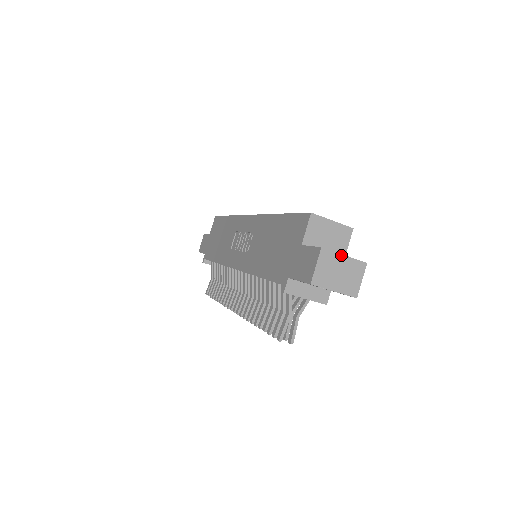
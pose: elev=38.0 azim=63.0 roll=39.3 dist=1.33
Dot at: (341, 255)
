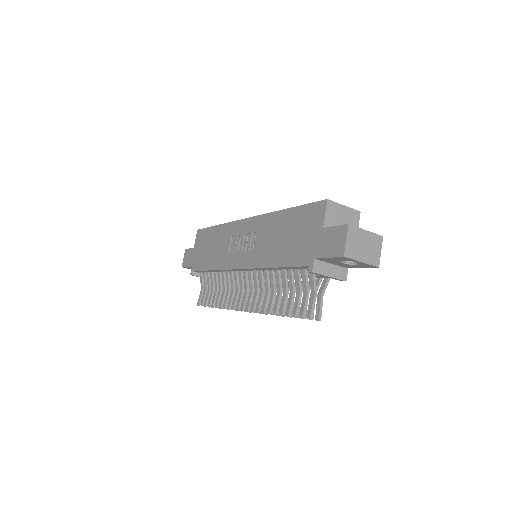
Dot at: (363, 230)
